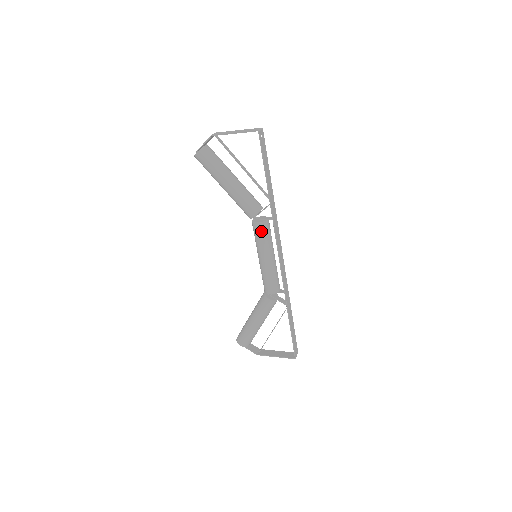
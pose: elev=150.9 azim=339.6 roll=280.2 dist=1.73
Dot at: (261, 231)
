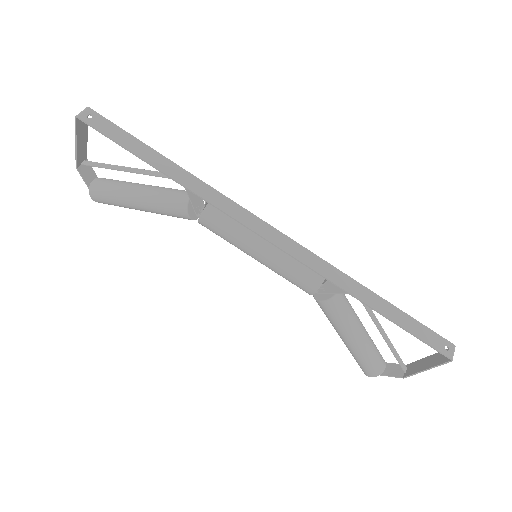
Dot at: (212, 226)
